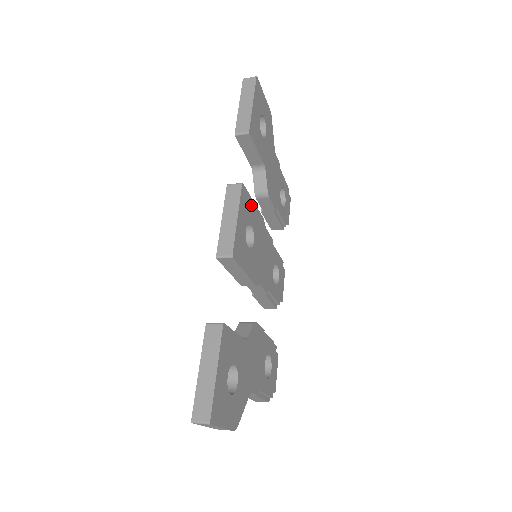
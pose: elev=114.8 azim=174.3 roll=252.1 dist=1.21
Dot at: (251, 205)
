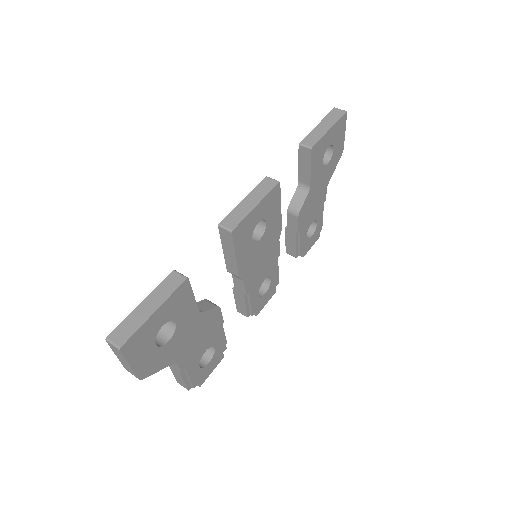
Dot at: (277, 207)
